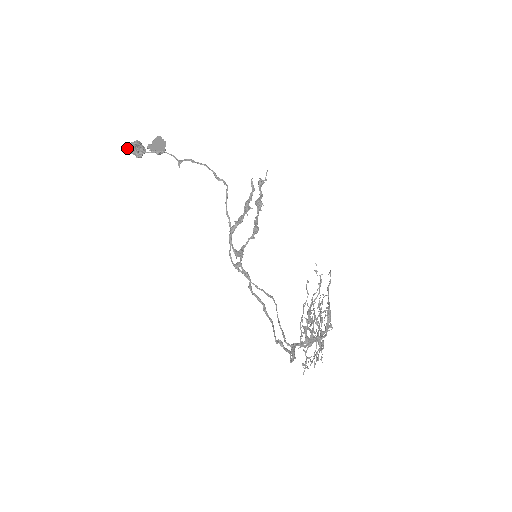
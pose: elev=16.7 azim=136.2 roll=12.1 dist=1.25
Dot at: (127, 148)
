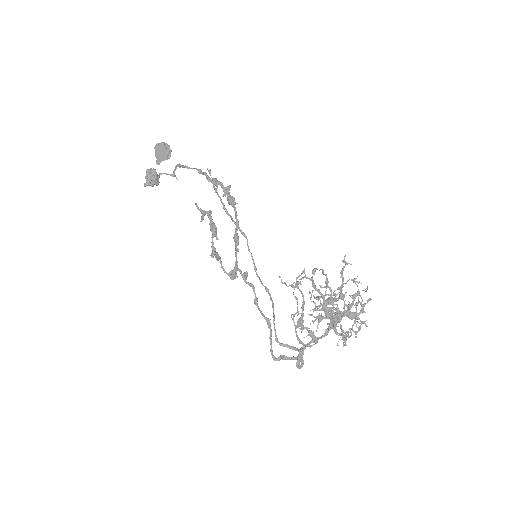
Dot at: occluded
